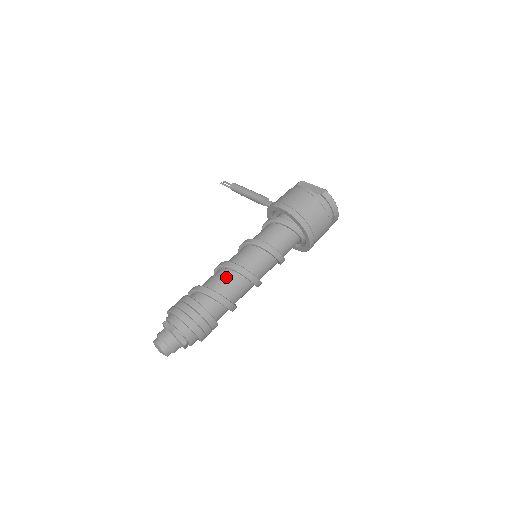
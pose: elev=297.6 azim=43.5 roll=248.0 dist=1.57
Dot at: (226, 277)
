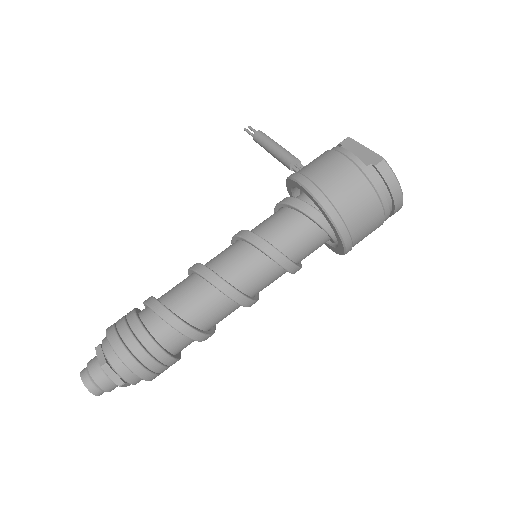
Dot at: (195, 290)
